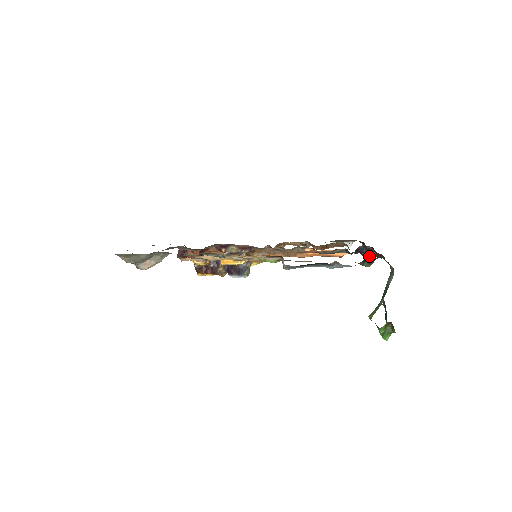
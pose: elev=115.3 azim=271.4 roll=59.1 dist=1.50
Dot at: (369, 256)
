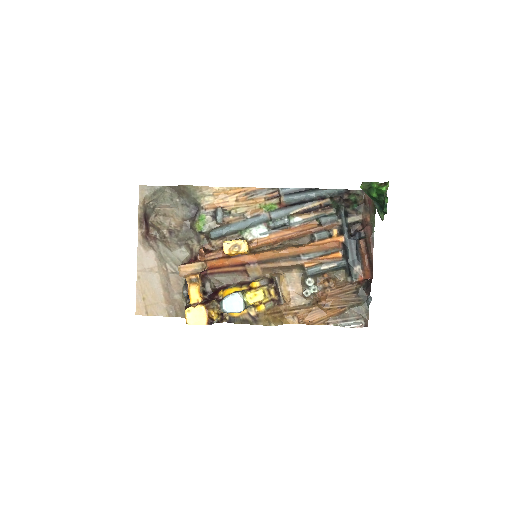
Dot at: (363, 238)
